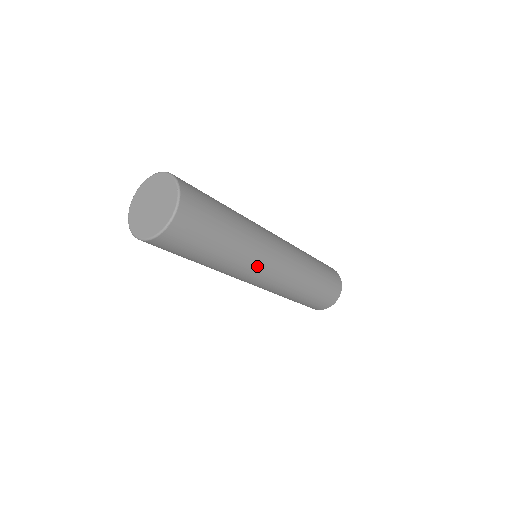
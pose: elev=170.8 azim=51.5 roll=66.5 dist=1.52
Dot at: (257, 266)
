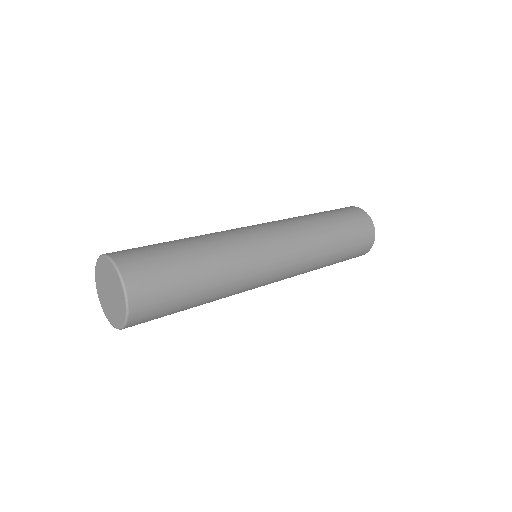
Dot at: (254, 277)
